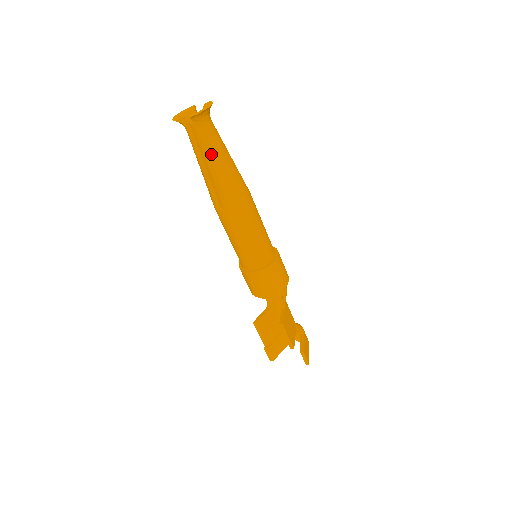
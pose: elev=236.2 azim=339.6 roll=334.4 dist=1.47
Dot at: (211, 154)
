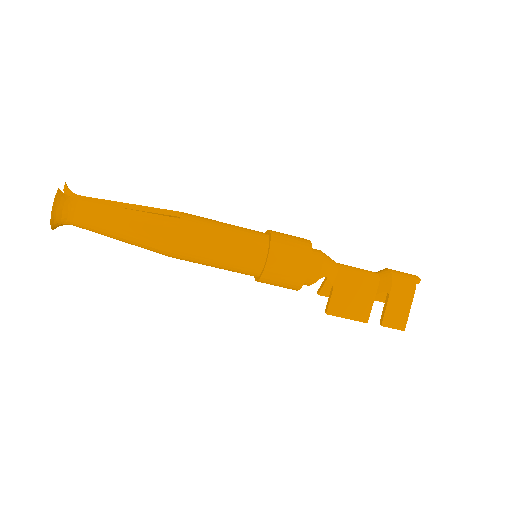
Dot at: occluded
